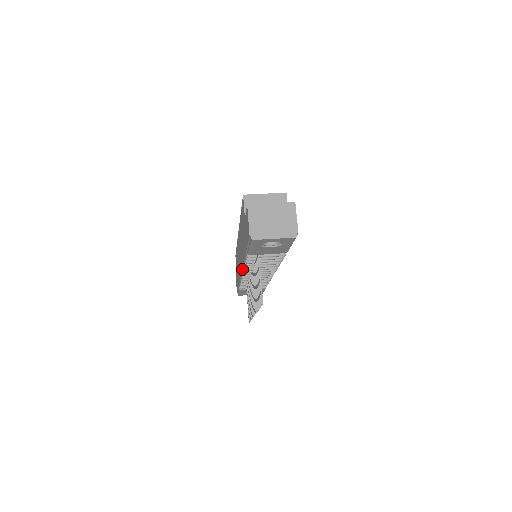
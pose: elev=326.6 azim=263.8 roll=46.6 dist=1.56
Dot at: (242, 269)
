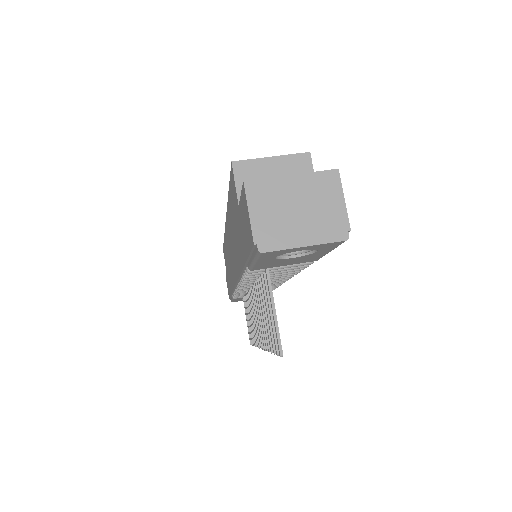
Dot at: (237, 281)
